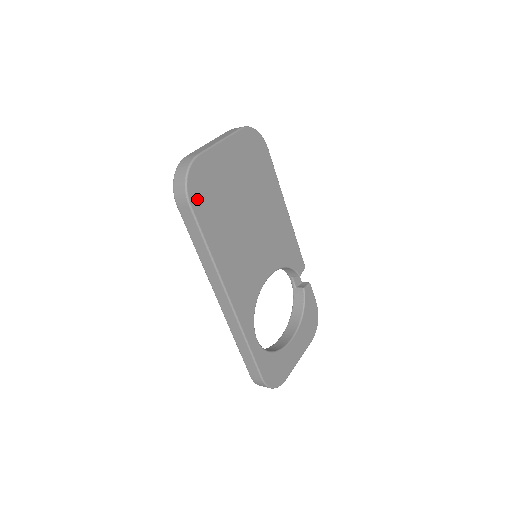
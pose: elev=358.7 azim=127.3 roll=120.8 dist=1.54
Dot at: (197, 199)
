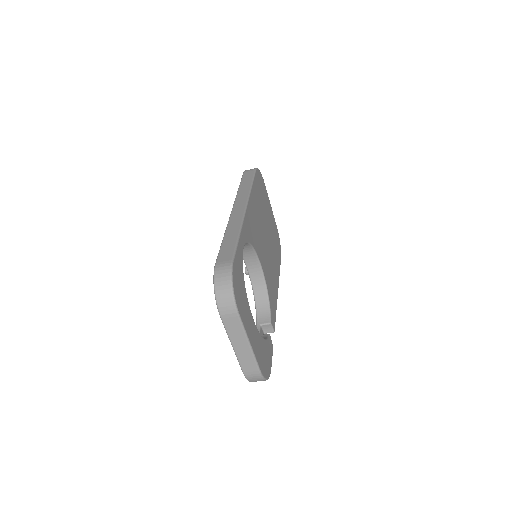
Dot at: (258, 177)
